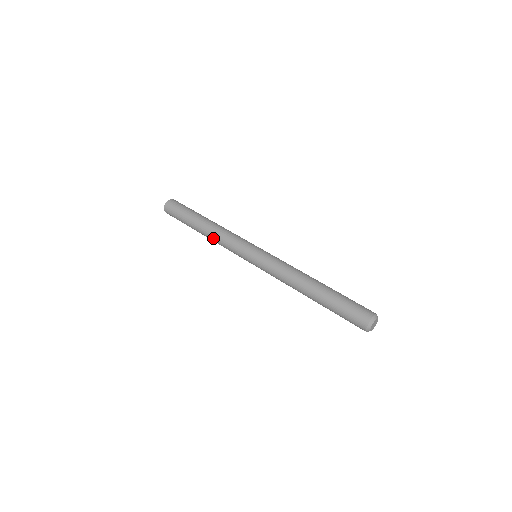
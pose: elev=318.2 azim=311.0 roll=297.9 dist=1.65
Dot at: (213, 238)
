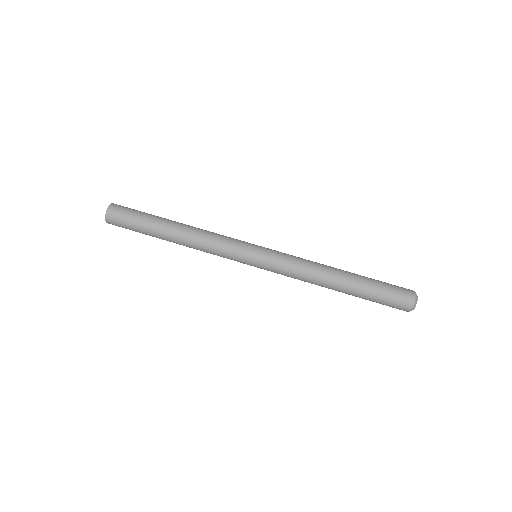
Dot at: occluded
